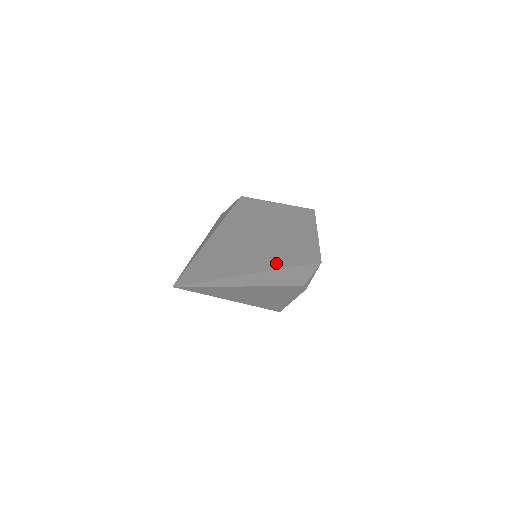
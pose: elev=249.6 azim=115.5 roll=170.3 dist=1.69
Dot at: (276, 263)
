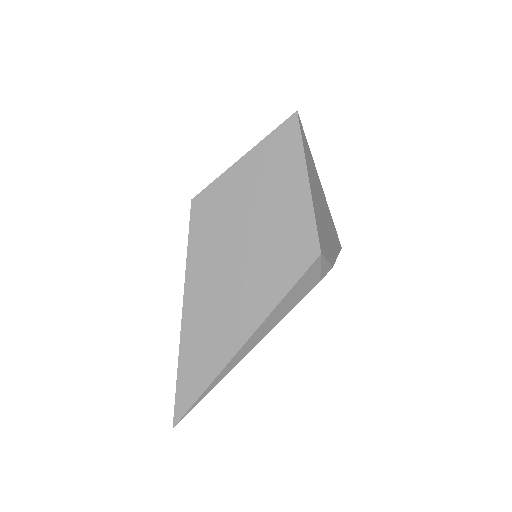
Dot at: (259, 311)
